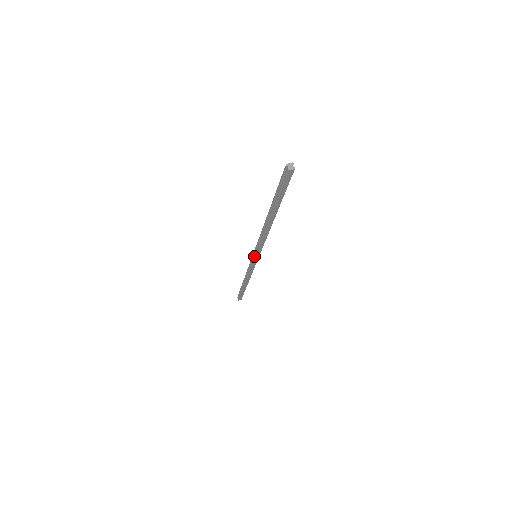
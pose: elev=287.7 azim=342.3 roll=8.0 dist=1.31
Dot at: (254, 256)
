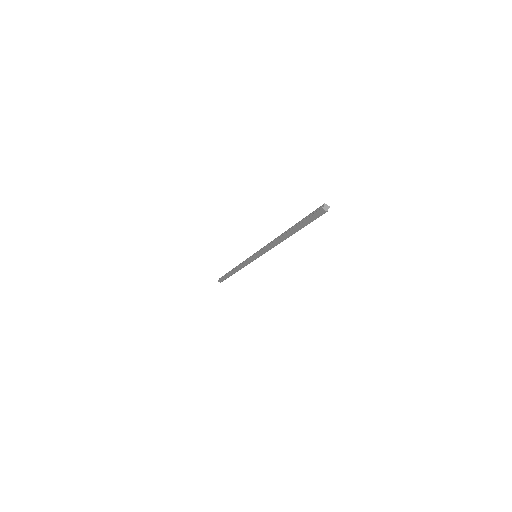
Dot at: (255, 254)
